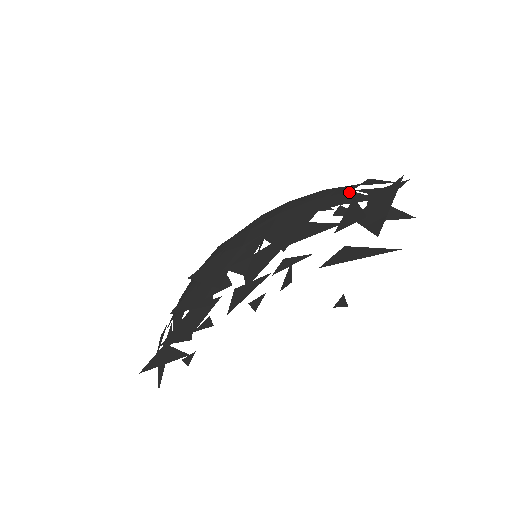
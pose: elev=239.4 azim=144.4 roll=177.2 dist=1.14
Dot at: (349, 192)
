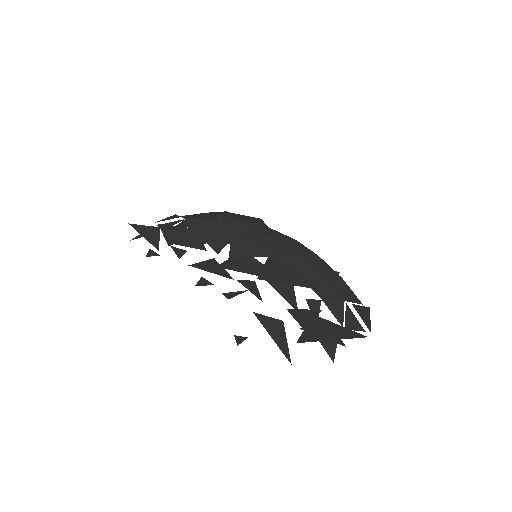
Dot at: (342, 300)
